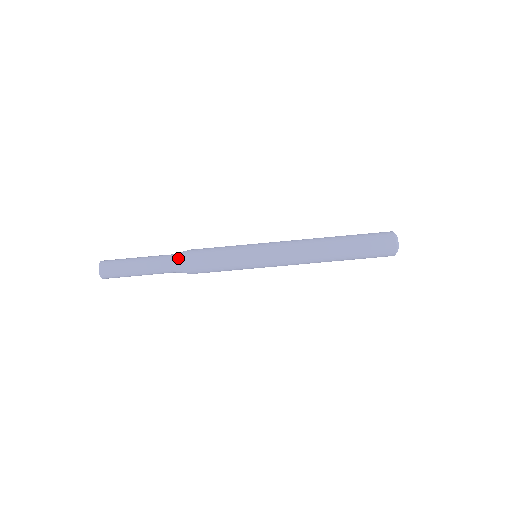
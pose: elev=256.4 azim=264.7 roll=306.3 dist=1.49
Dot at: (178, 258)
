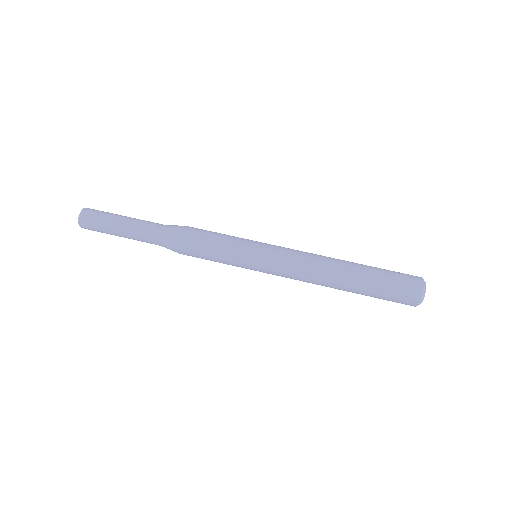
Dot at: (167, 234)
